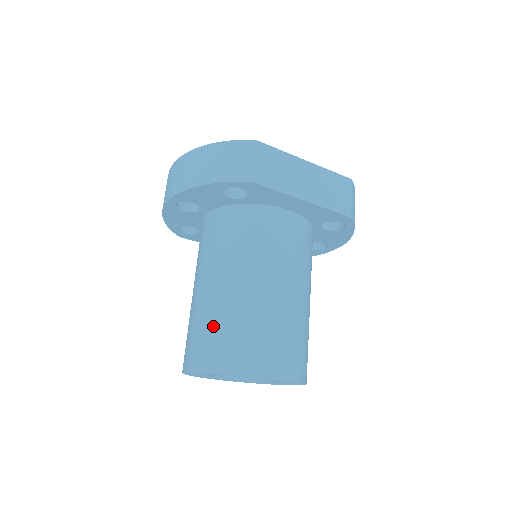
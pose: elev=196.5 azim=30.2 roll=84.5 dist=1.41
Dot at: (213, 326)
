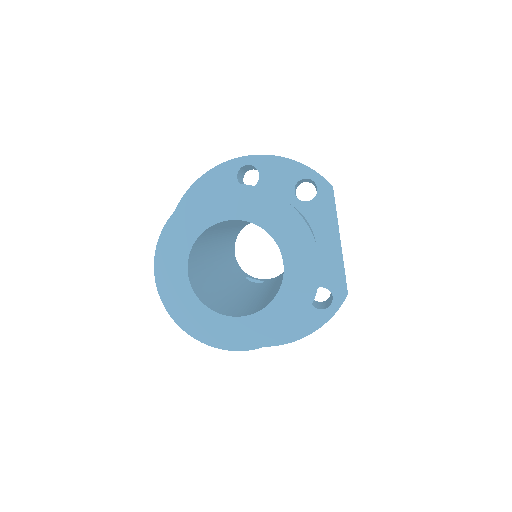
Dot at: occluded
